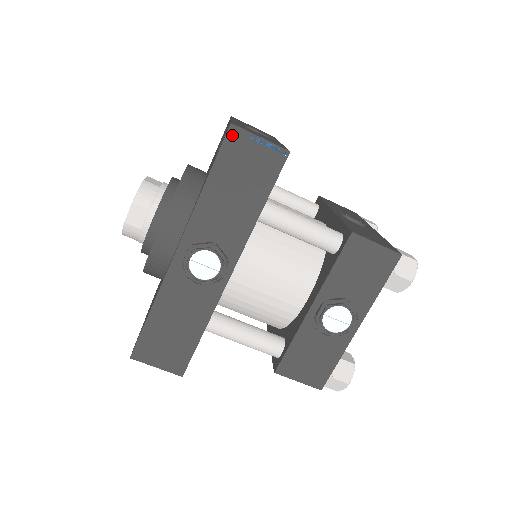
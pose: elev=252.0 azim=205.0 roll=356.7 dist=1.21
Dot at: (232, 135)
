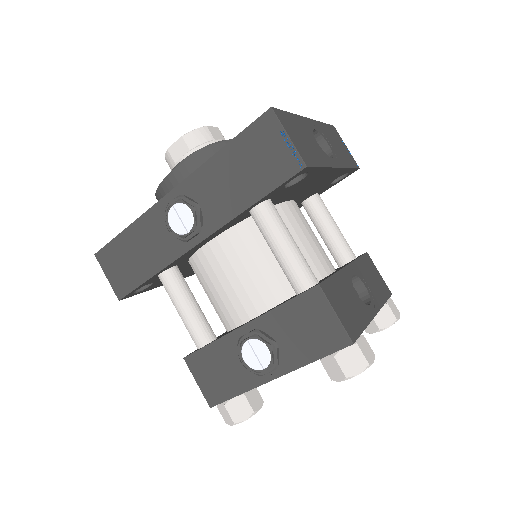
Dot at: (266, 119)
